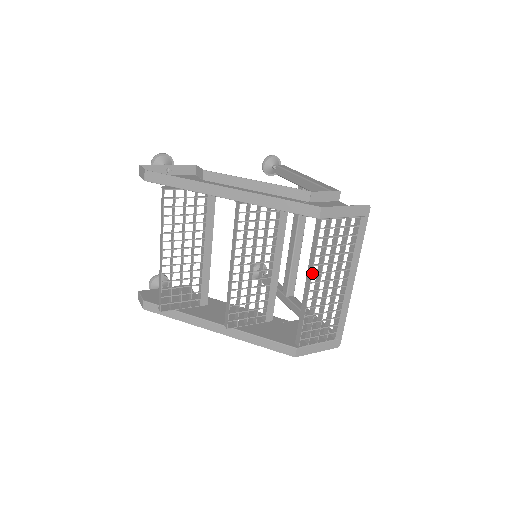
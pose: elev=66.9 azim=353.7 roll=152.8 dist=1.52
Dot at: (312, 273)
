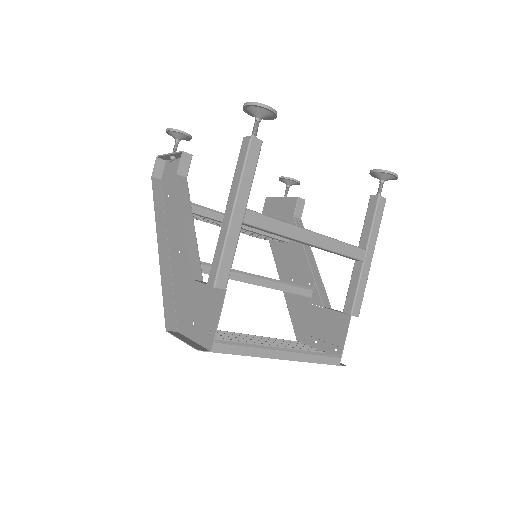
Dot at: occluded
